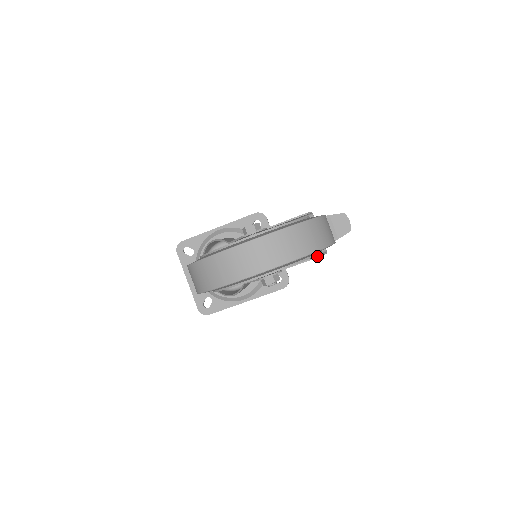
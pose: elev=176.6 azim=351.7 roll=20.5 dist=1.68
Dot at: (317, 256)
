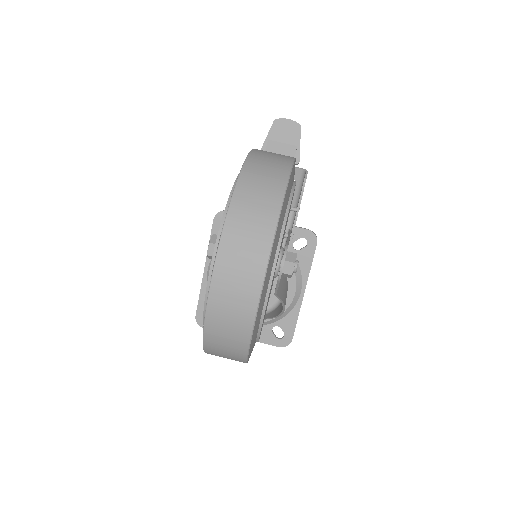
Dot at: (303, 185)
